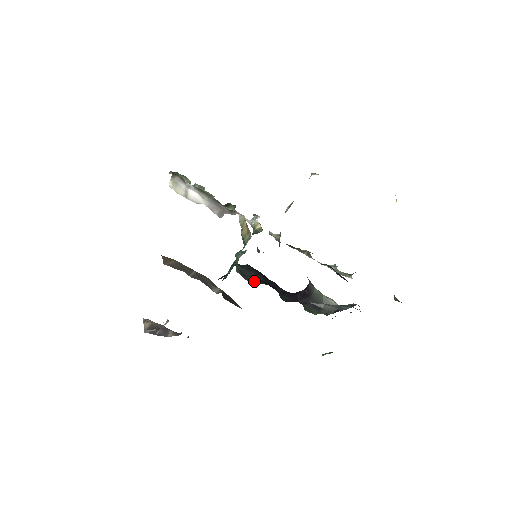
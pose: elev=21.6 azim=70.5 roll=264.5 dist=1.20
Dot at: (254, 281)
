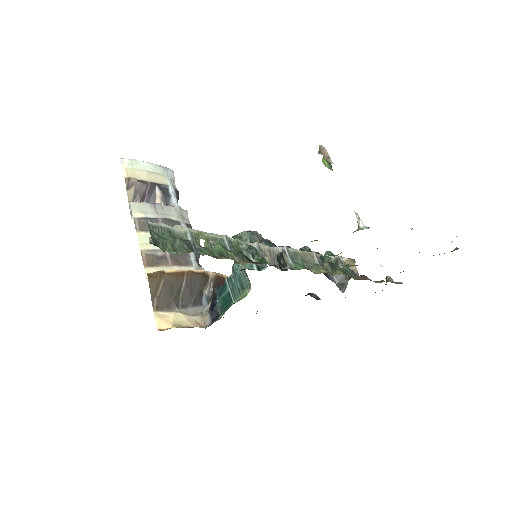
Dot at: occluded
